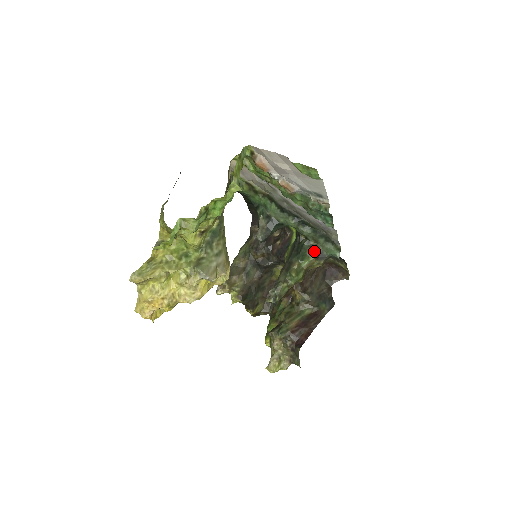
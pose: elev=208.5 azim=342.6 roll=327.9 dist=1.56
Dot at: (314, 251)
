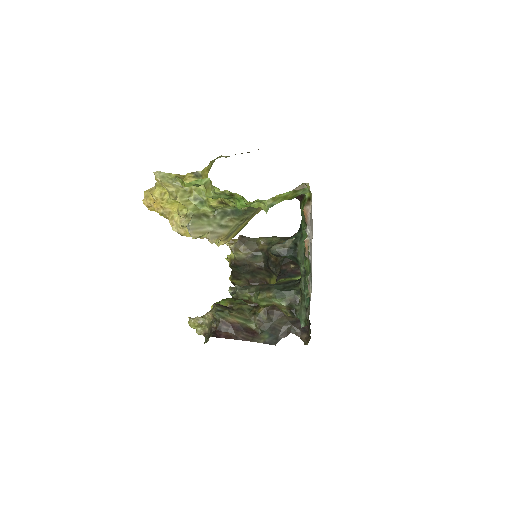
Dot at: (293, 303)
